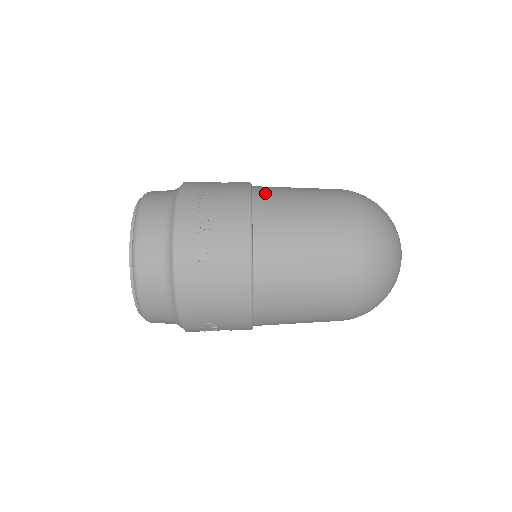
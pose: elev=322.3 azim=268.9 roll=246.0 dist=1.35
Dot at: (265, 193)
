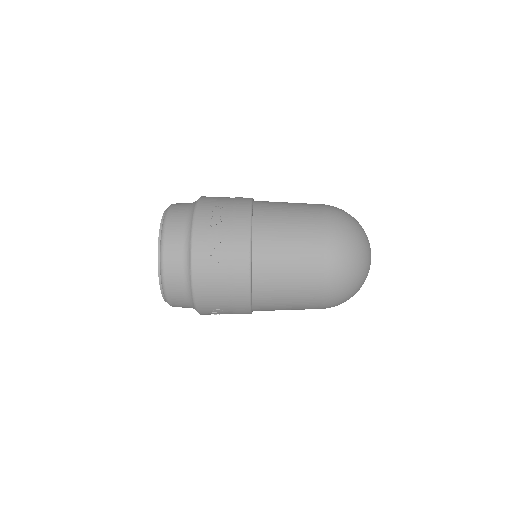
Dot at: (263, 209)
